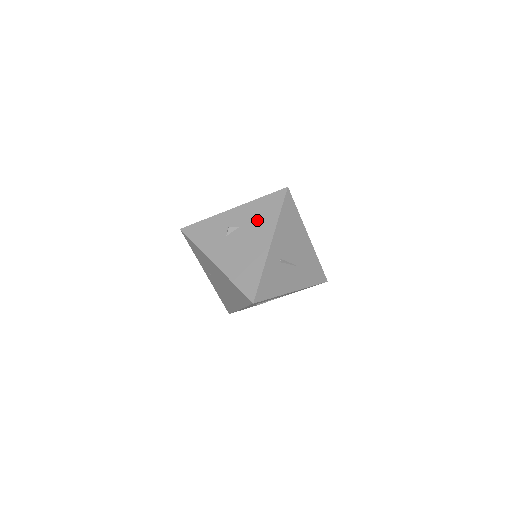
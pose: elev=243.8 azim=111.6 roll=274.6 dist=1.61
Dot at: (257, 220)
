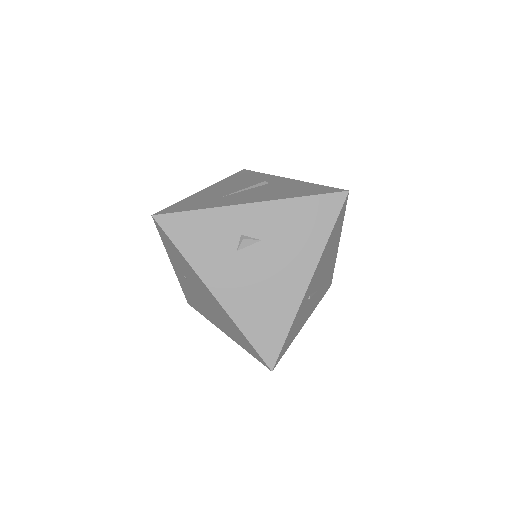
Dot at: (292, 237)
